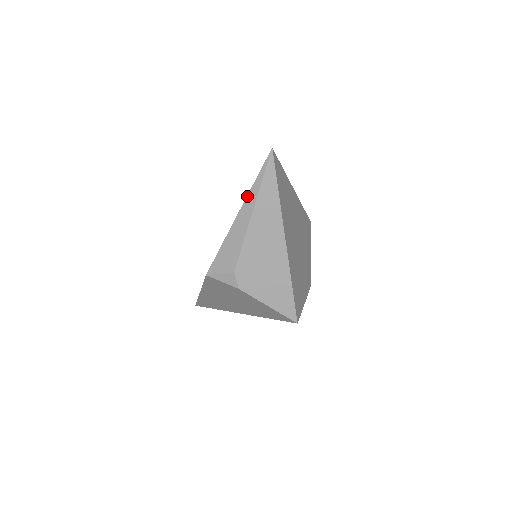
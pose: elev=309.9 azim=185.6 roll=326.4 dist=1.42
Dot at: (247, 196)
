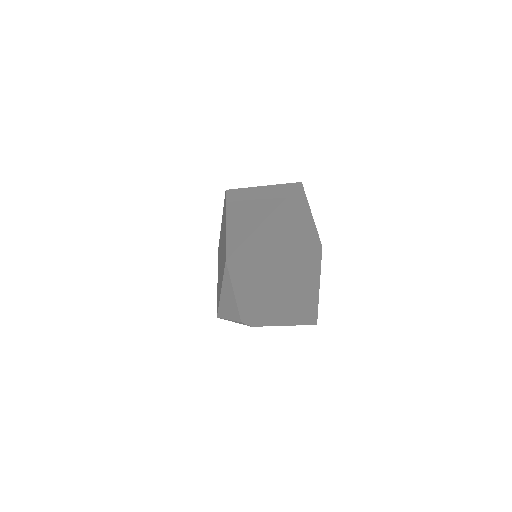
Dot at: (222, 285)
